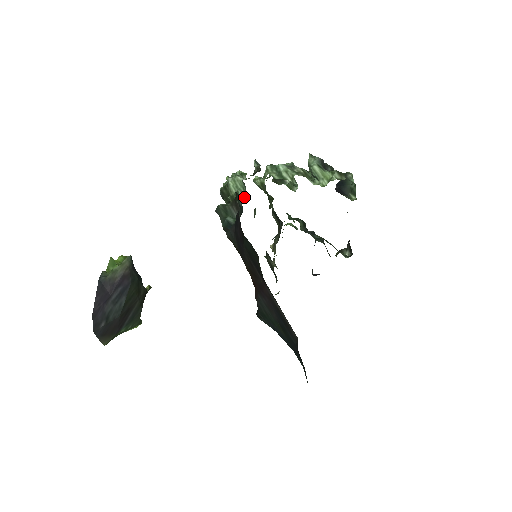
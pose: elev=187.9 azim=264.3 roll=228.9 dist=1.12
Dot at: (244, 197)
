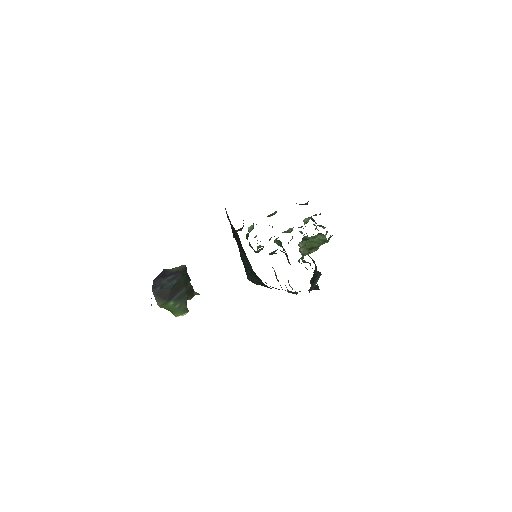
Dot at: occluded
